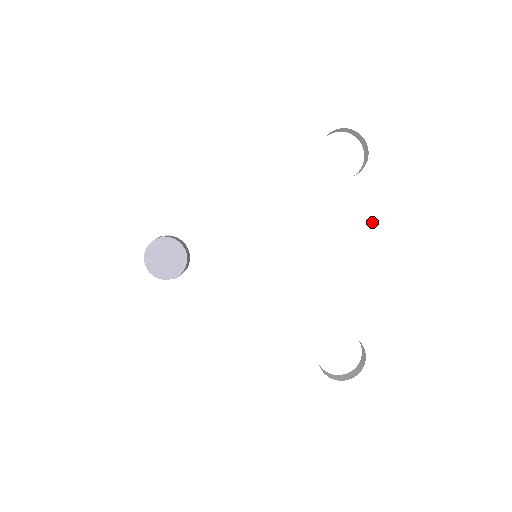
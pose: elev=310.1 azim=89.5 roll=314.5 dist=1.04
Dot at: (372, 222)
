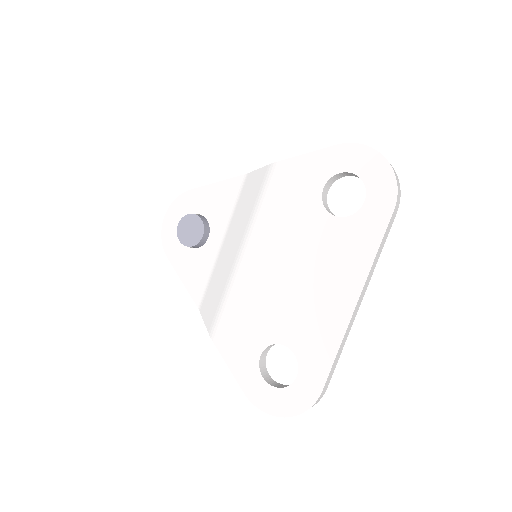
Dot at: (345, 262)
